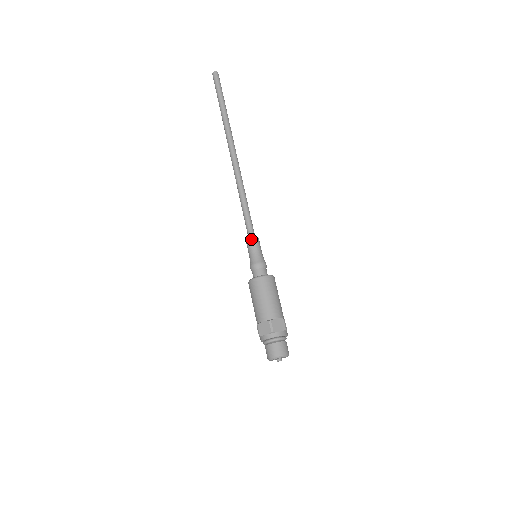
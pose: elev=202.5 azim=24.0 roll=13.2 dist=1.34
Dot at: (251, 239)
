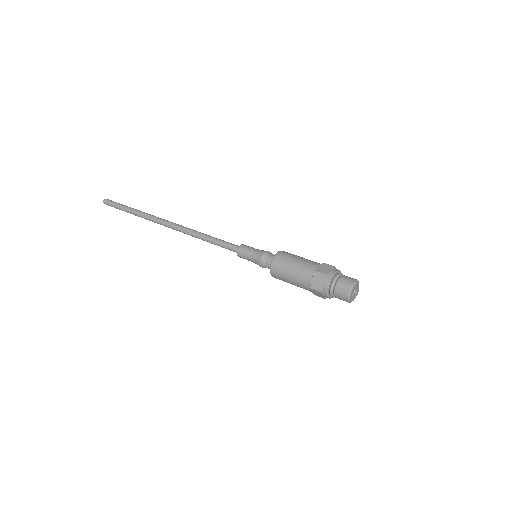
Dot at: (239, 249)
